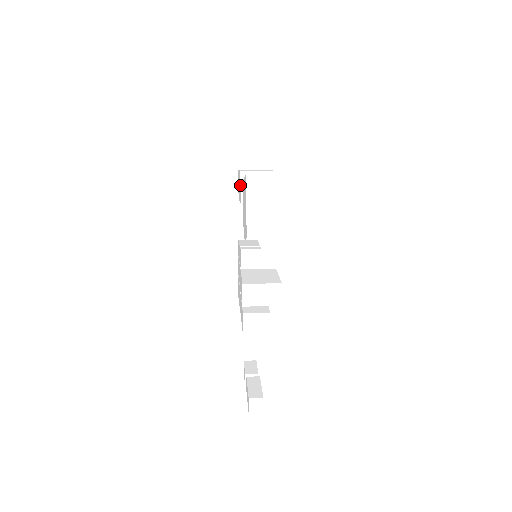
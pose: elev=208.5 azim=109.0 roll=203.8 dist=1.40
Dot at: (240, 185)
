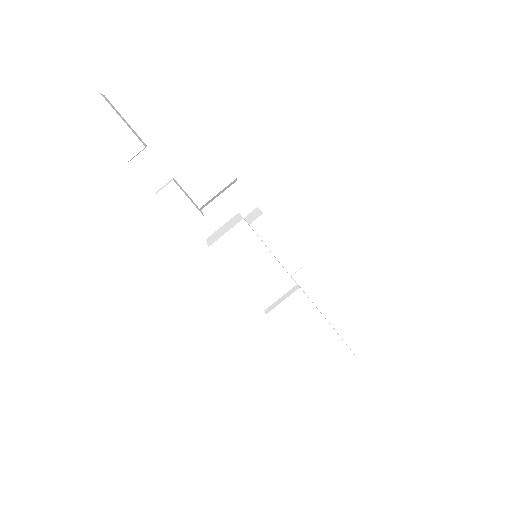
Dot at: occluded
